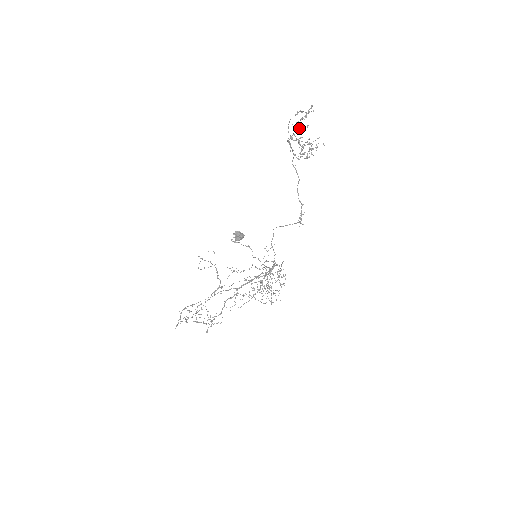
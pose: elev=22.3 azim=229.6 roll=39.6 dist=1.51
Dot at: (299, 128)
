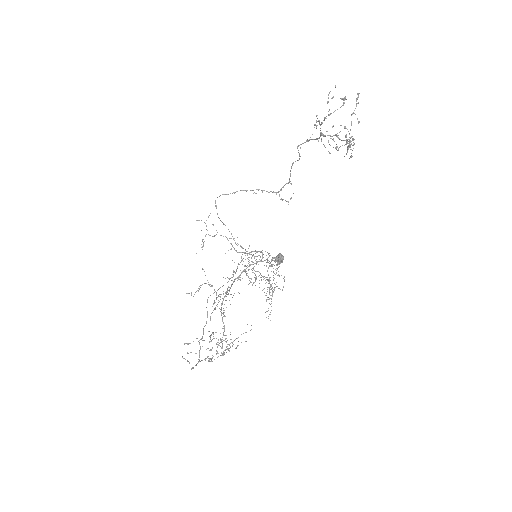
Dot at: occluded
